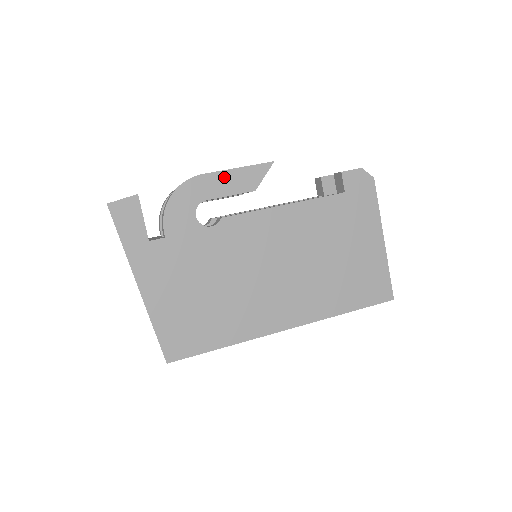
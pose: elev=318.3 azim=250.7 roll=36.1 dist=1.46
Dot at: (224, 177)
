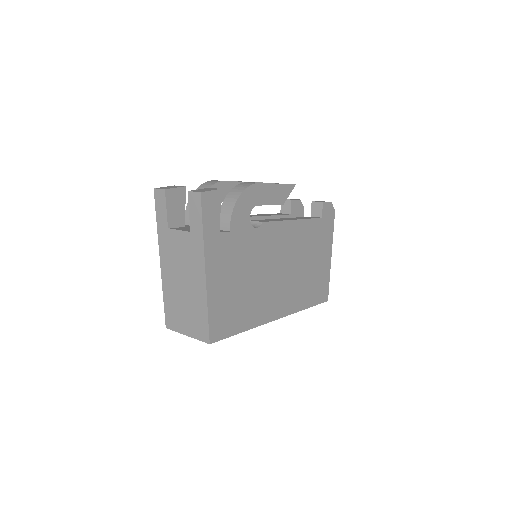
Dot at: (270, 189)
